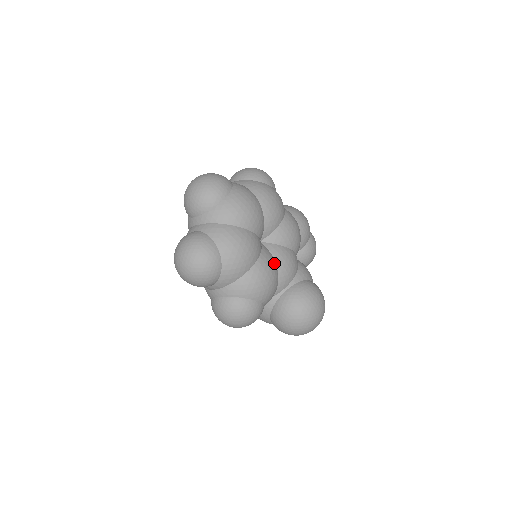
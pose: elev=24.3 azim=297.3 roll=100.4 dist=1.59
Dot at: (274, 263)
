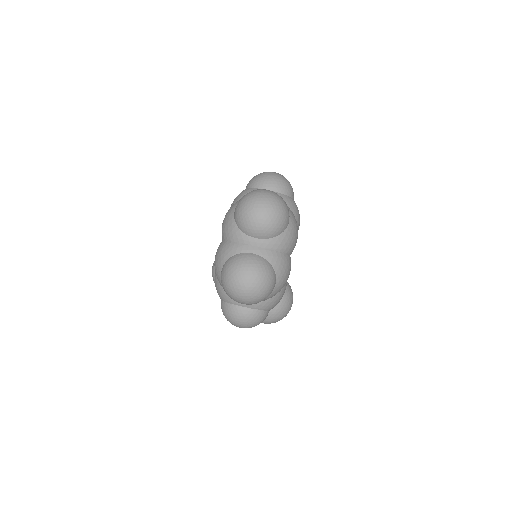
Dot at: occluded
